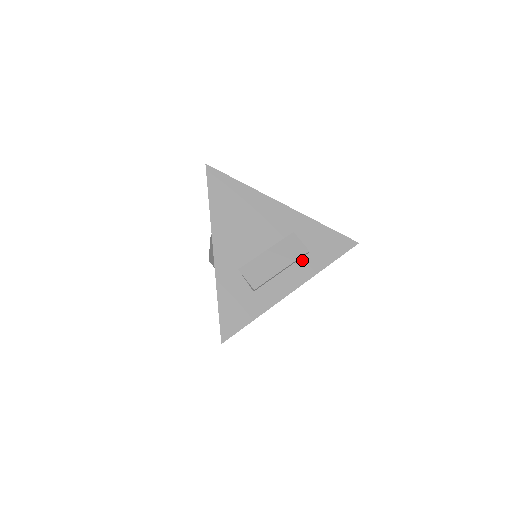
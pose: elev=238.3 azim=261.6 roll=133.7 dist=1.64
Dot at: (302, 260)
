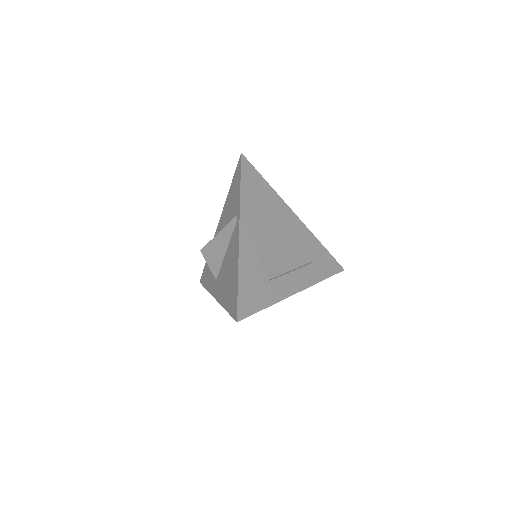
Dot at: (305, 268)
